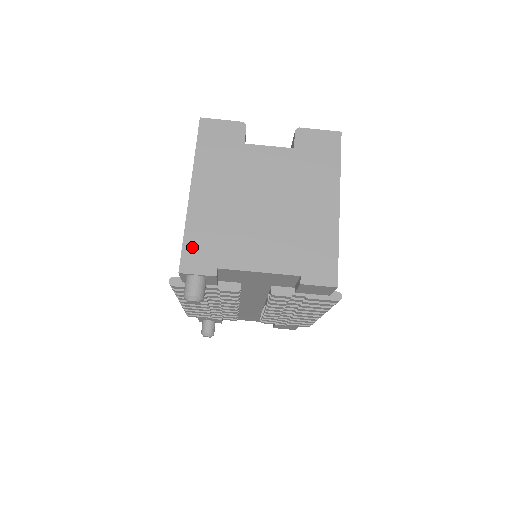
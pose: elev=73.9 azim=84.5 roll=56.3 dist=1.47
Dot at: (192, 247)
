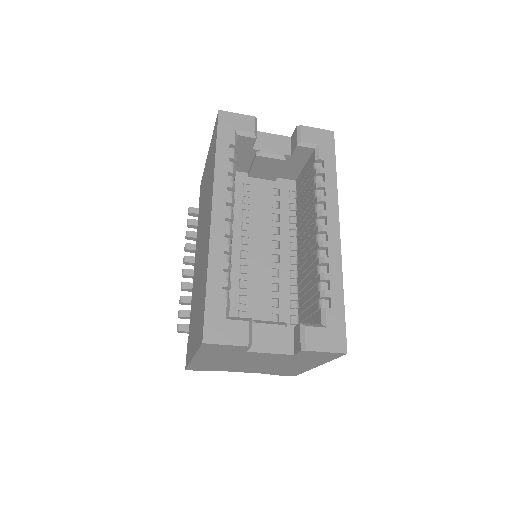
Dot at: (195, 367)
